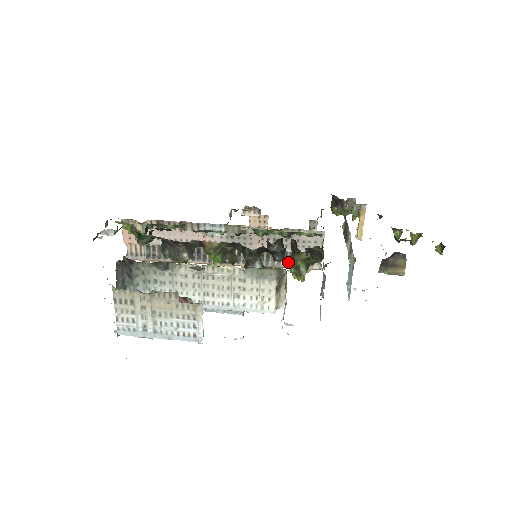
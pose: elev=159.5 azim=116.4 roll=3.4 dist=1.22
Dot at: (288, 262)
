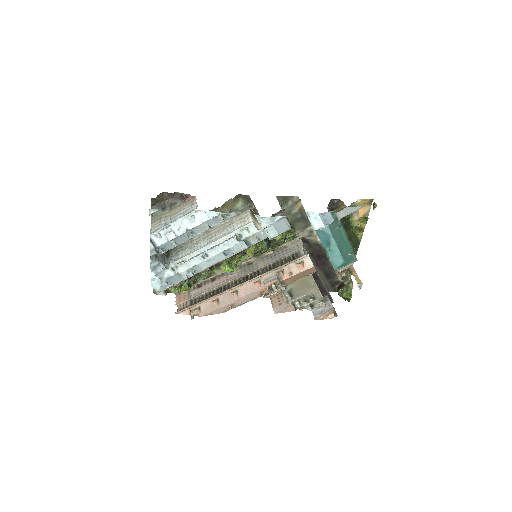
Dot at: (284, 263)
